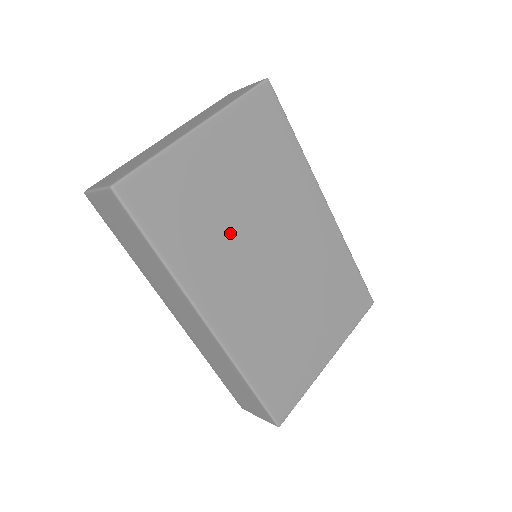
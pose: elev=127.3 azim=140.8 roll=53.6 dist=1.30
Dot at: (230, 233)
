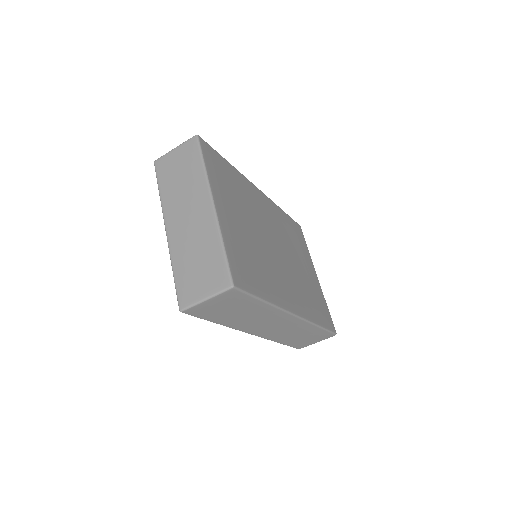
Dot at: (263, 254)
